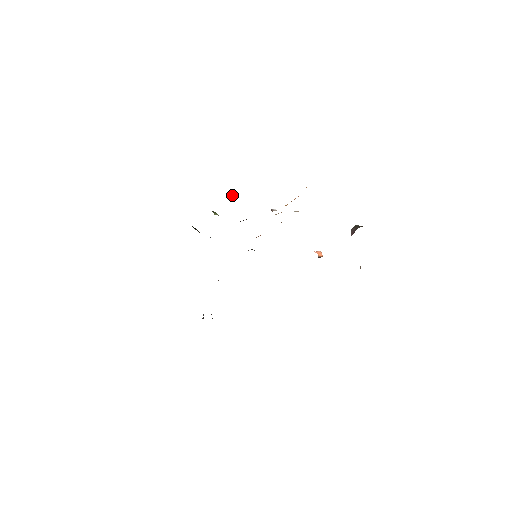
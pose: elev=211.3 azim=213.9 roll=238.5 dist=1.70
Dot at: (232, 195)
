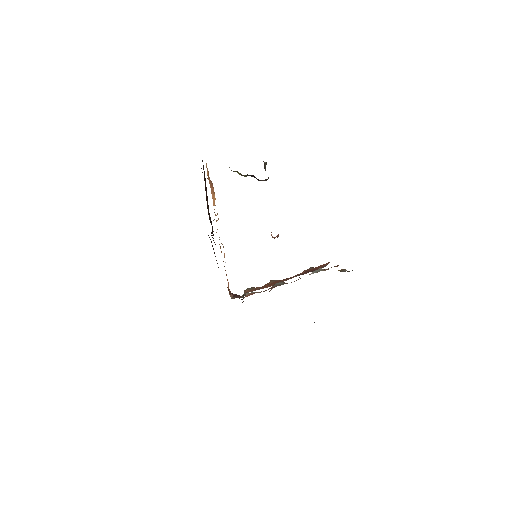
Dot at: occluded
